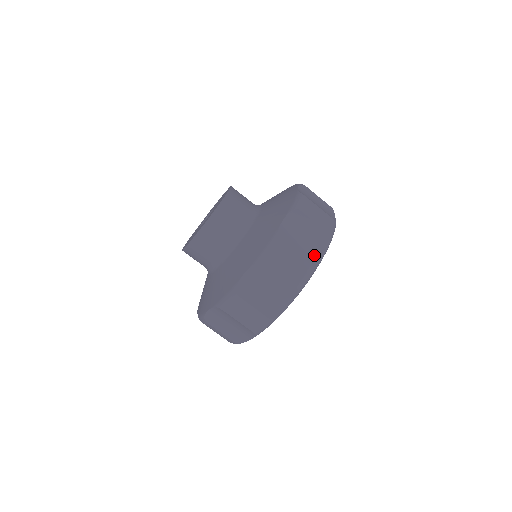
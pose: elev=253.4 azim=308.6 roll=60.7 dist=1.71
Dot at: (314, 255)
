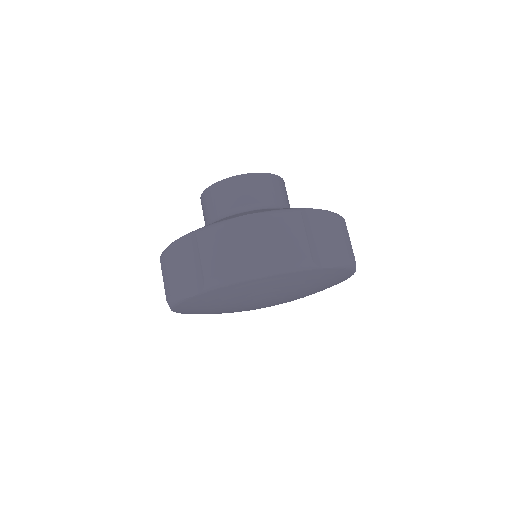
Dot at: (319, 257)
